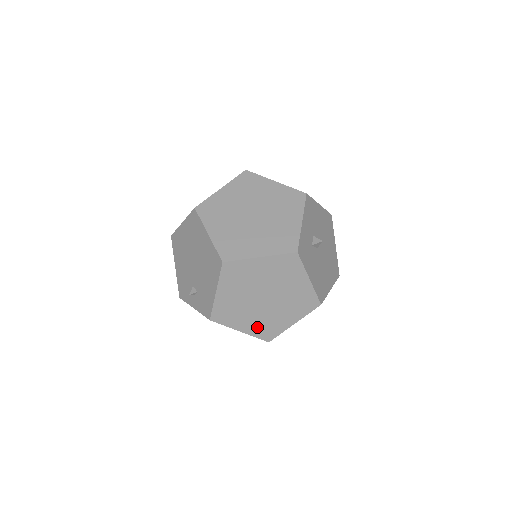
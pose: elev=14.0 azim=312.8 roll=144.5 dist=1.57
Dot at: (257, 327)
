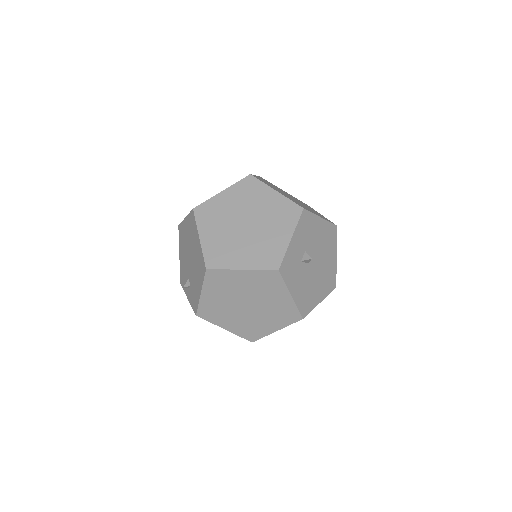
Dot at: (241, 328)
